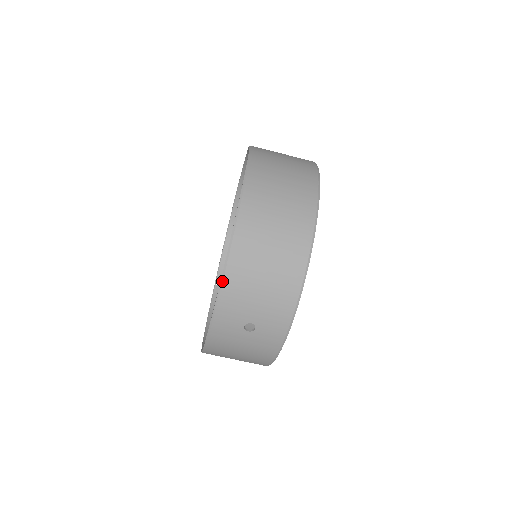
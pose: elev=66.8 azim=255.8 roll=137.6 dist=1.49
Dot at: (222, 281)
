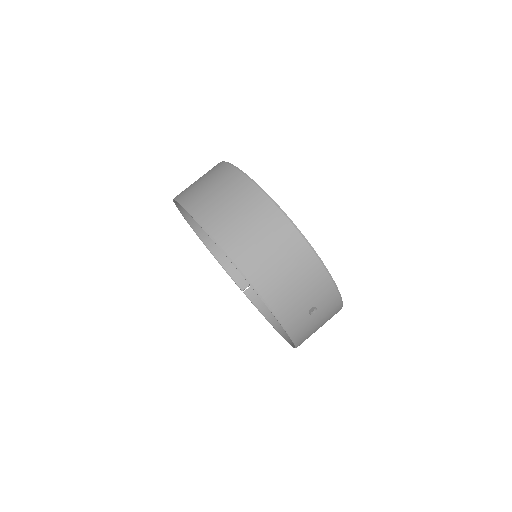
Dot at: (270, 309)
